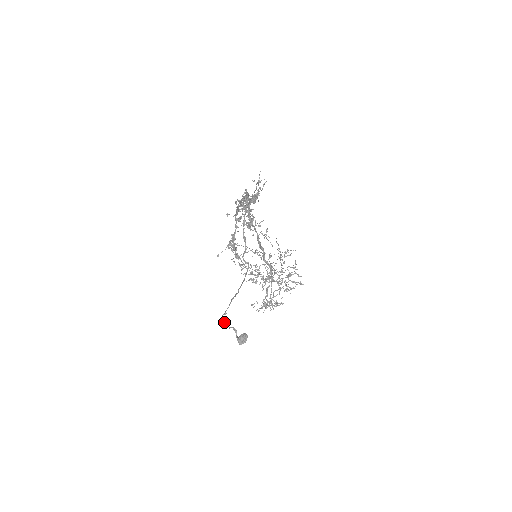
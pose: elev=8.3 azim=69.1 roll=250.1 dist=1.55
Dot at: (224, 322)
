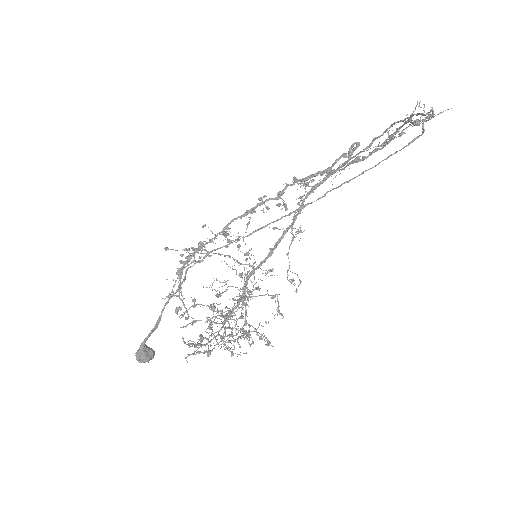
Dot at: (185, 275)
